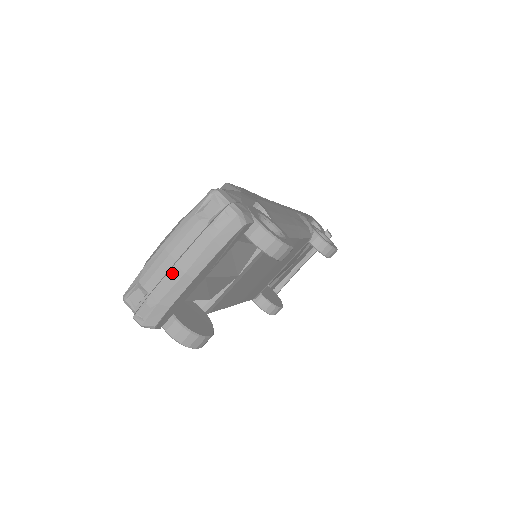
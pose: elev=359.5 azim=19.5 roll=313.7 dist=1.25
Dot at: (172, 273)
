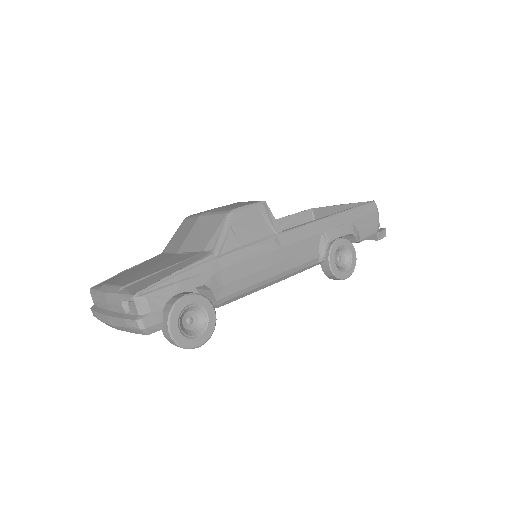
Dot at: (104, 317)
